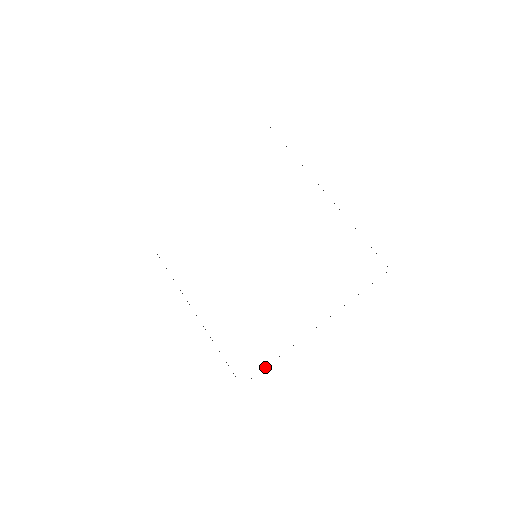
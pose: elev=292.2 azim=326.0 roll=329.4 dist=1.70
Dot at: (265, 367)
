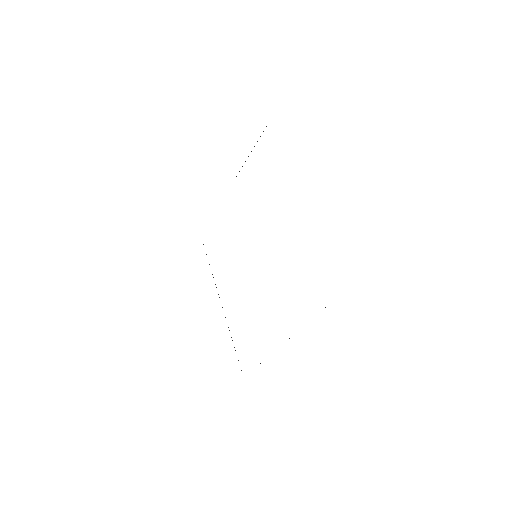
Dot at: occluded
